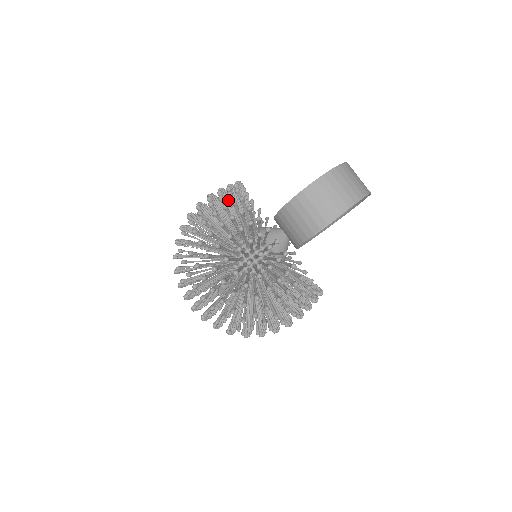
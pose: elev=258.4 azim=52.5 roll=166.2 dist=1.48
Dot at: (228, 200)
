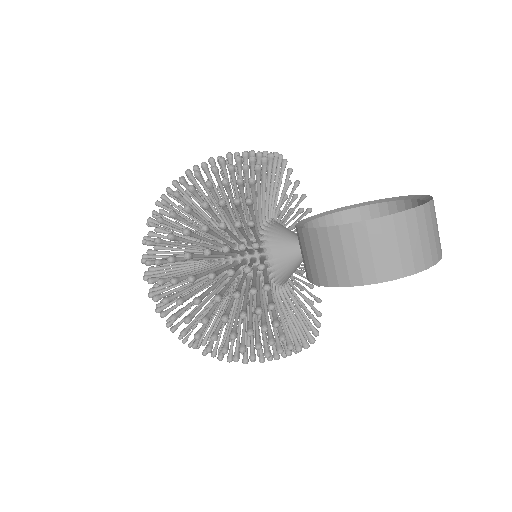
Dot at: occluded
